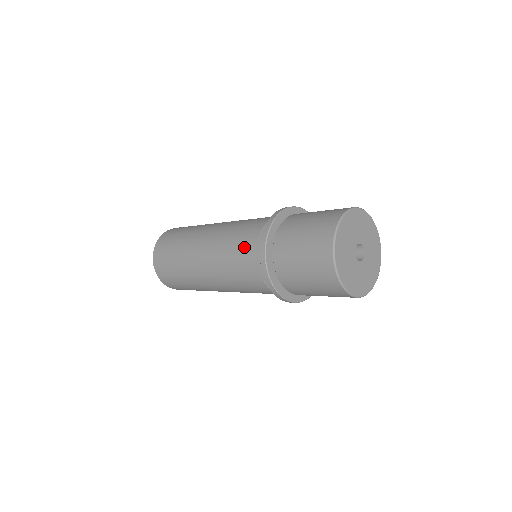
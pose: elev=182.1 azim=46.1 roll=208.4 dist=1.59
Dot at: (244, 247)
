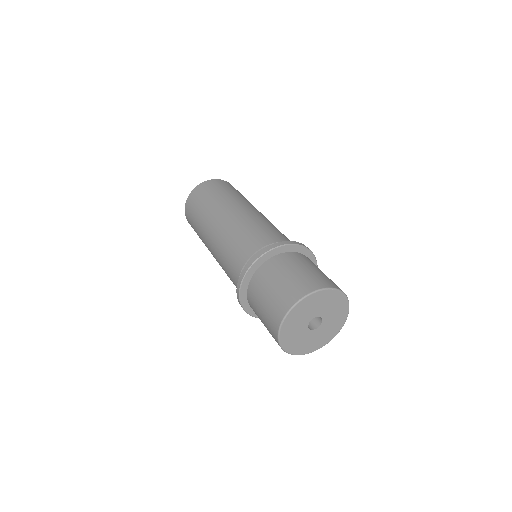
Dot at: (233, 265)
